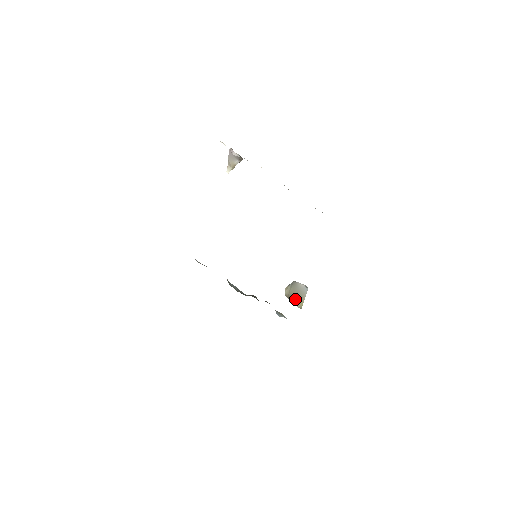
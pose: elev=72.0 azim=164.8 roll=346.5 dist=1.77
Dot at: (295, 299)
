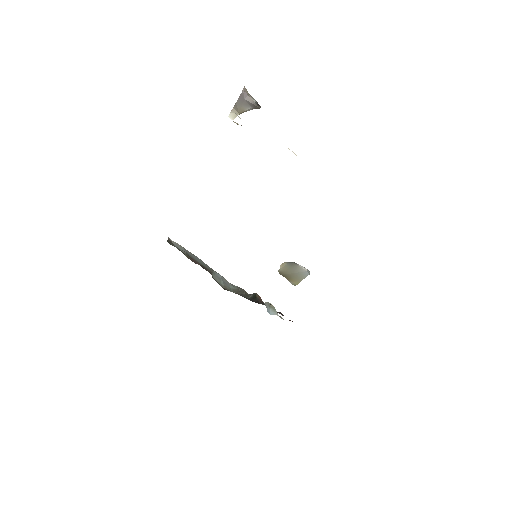
Dot at: (290, 278)
